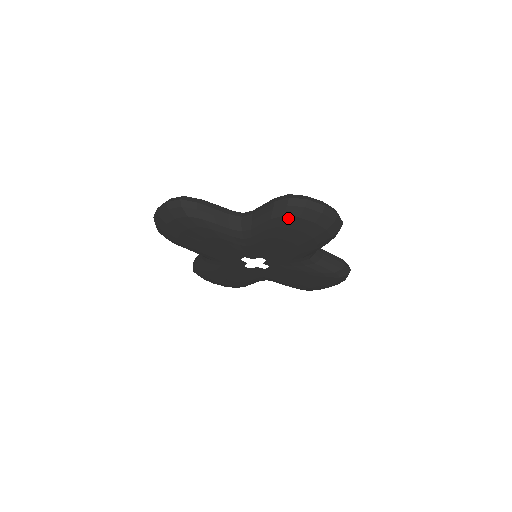
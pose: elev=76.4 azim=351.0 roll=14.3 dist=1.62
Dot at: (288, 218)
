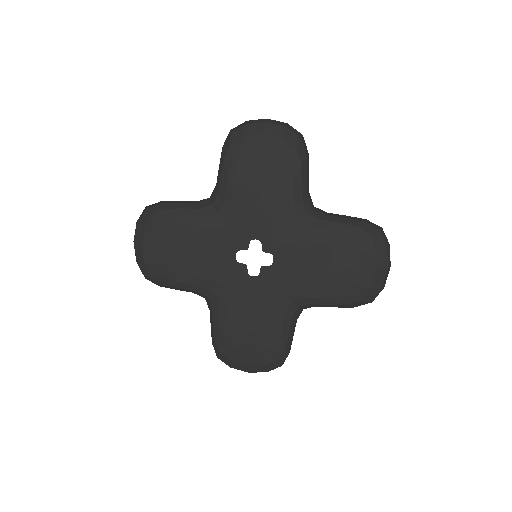
Dot at: (236, 144)
